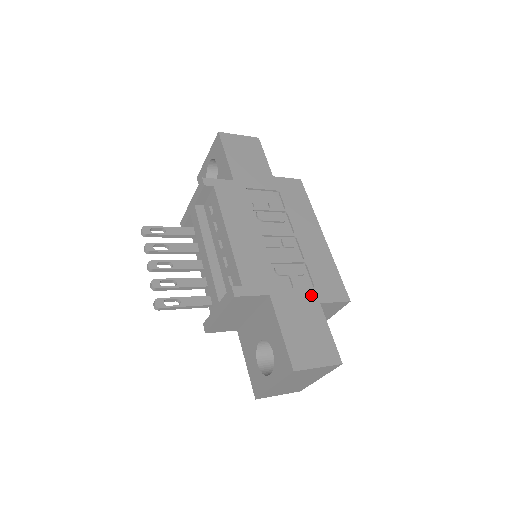
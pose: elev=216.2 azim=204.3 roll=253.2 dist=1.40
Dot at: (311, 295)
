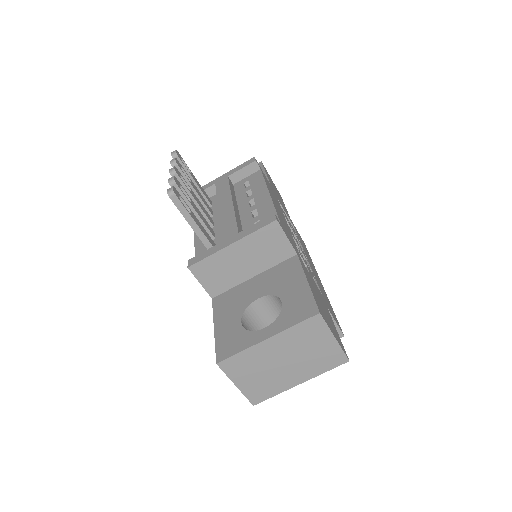
Dot at: (321, 295)
